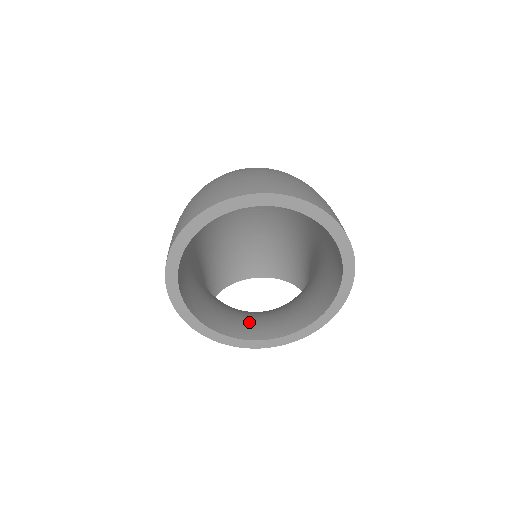
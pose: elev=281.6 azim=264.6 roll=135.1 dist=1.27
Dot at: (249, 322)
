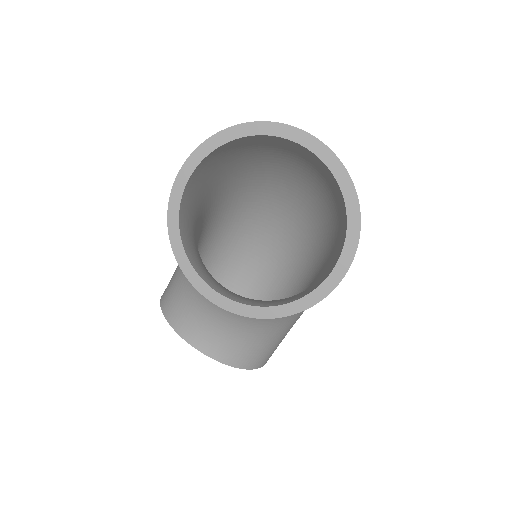
Dot at: (212, 277)
